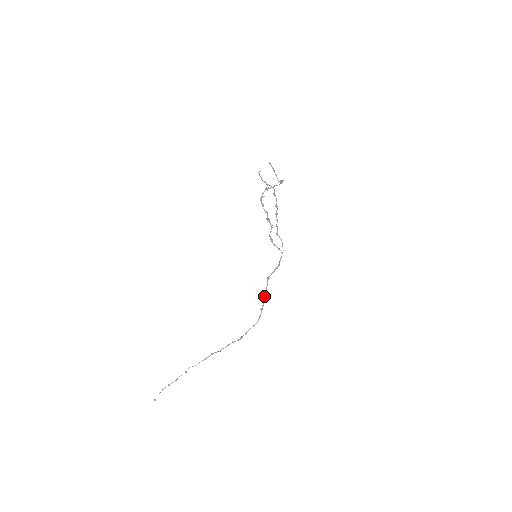
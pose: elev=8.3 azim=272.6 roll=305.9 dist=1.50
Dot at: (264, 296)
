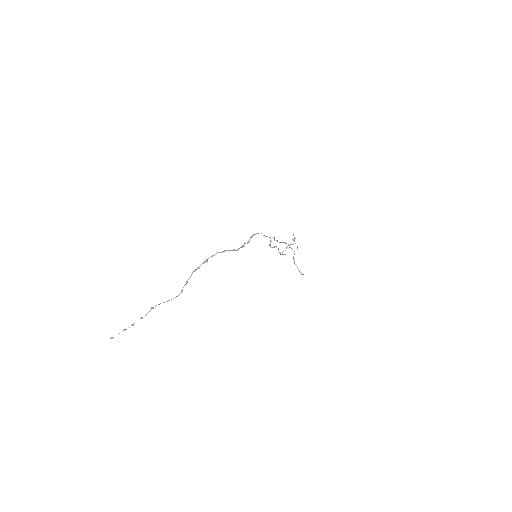
Dot at: (241, 247)
